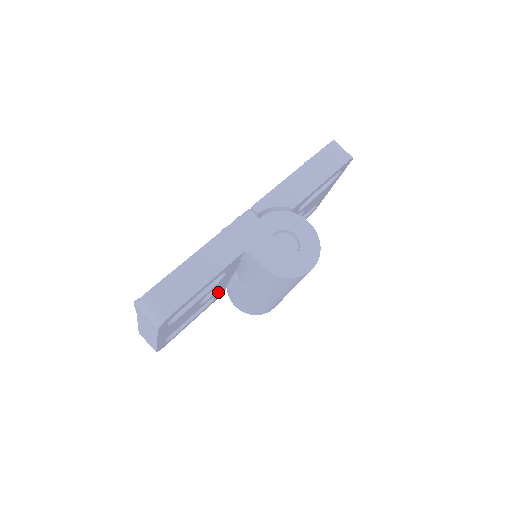
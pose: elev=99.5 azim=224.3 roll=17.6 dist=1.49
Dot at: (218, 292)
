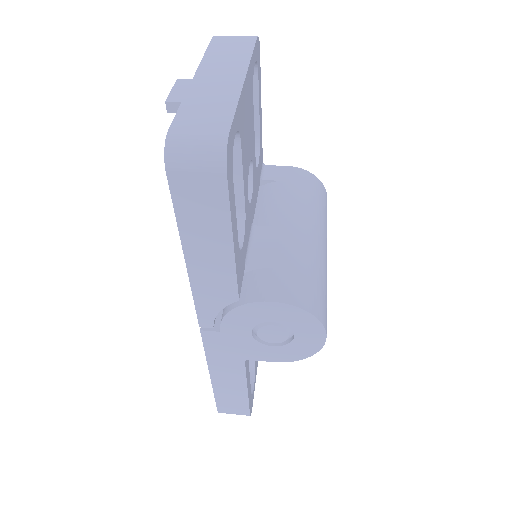
Dot at: (245, 234)
